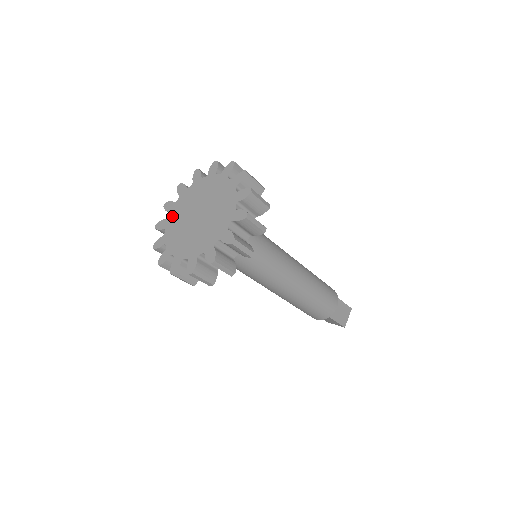
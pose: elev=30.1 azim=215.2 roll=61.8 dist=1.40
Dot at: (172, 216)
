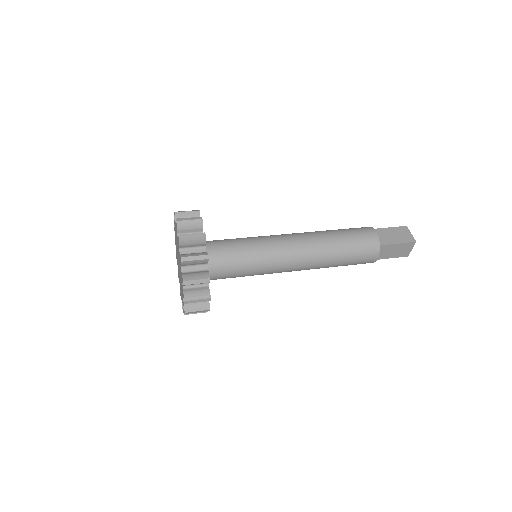
Dot at: occluded
